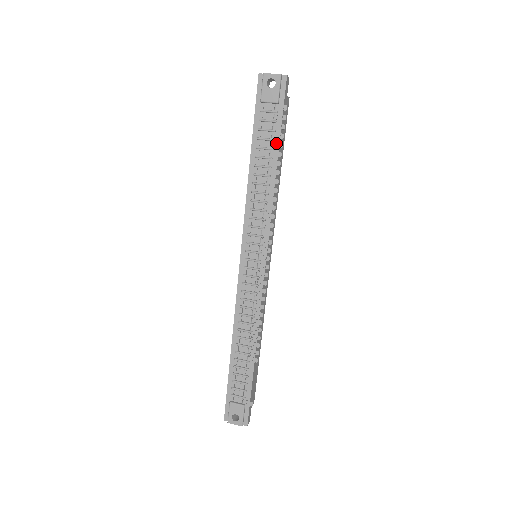
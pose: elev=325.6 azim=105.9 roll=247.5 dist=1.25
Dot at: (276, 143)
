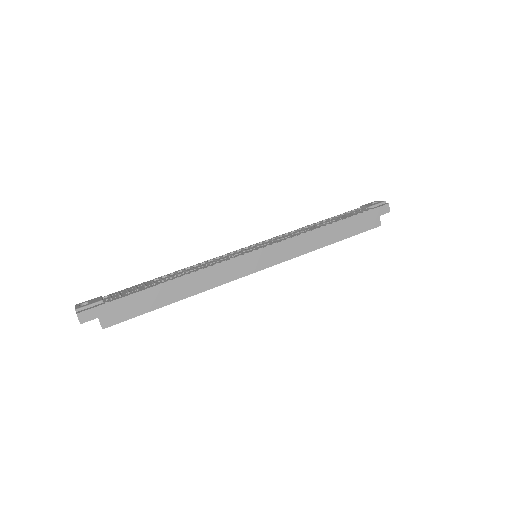
Dot at: (345, 216)
